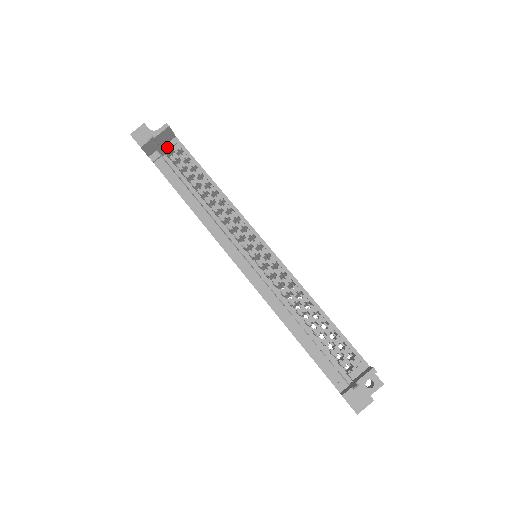
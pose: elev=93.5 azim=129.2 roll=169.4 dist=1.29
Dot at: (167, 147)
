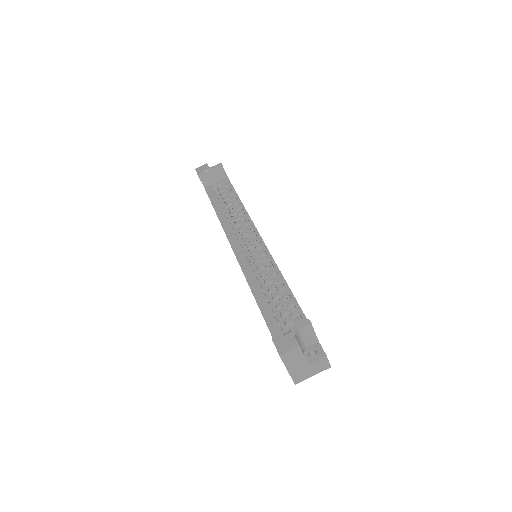
Dot at: (219, 183)
